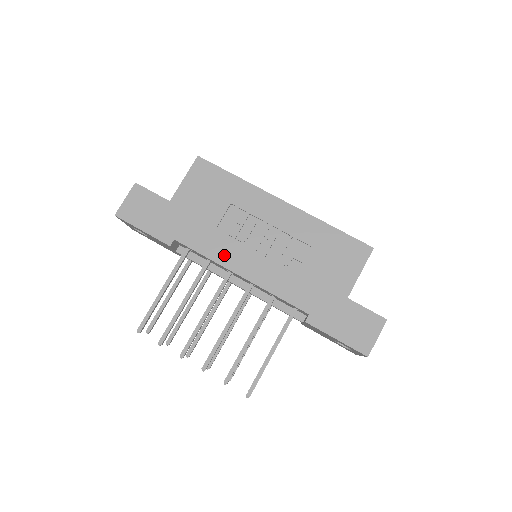
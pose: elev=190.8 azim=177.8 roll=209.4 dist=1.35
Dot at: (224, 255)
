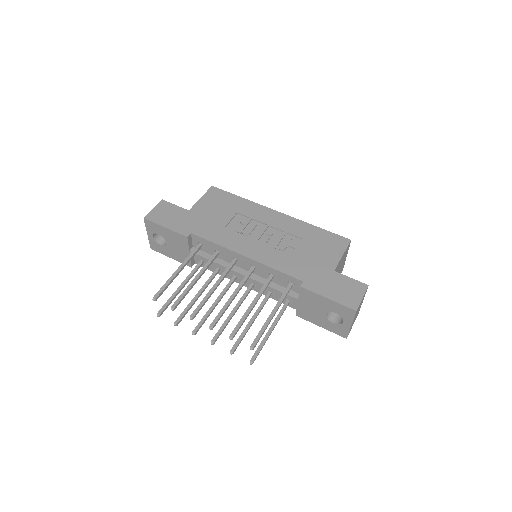
Dot at: (231, 243)
